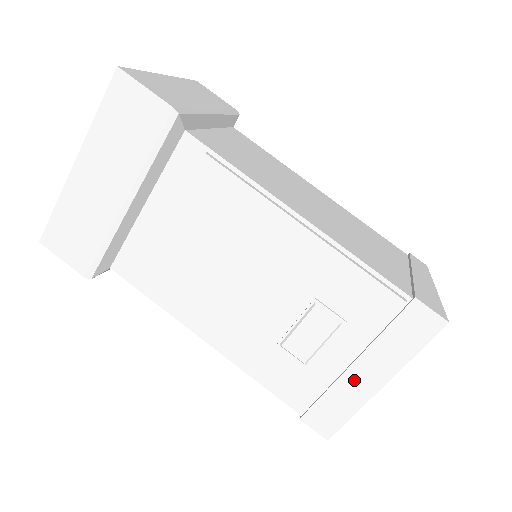
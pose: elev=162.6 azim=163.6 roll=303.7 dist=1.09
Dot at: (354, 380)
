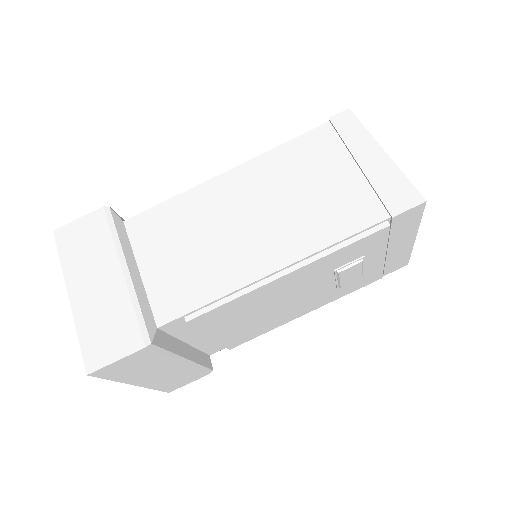
Dot at: (396, 252)
